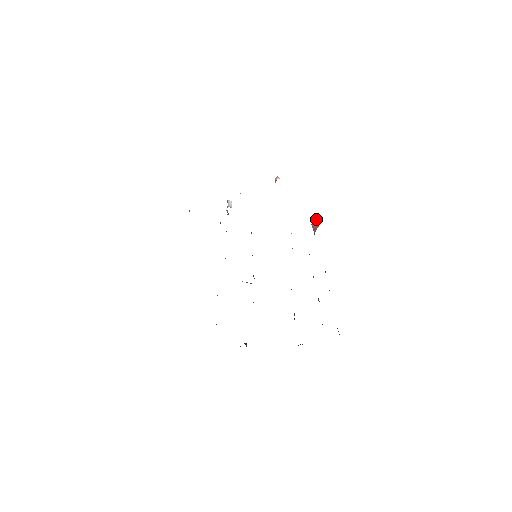
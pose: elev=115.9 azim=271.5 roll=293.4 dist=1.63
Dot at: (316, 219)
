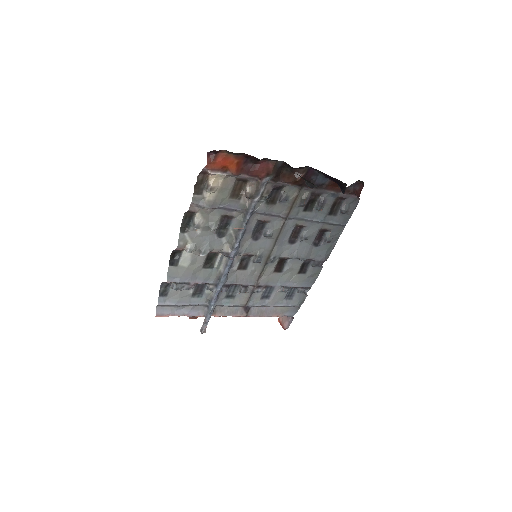
Dot at: (280, 320)
